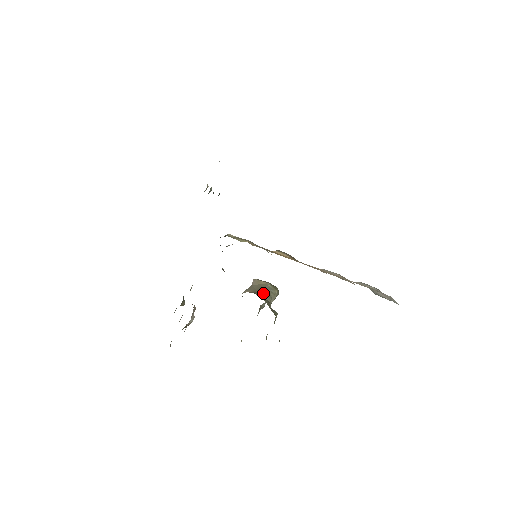
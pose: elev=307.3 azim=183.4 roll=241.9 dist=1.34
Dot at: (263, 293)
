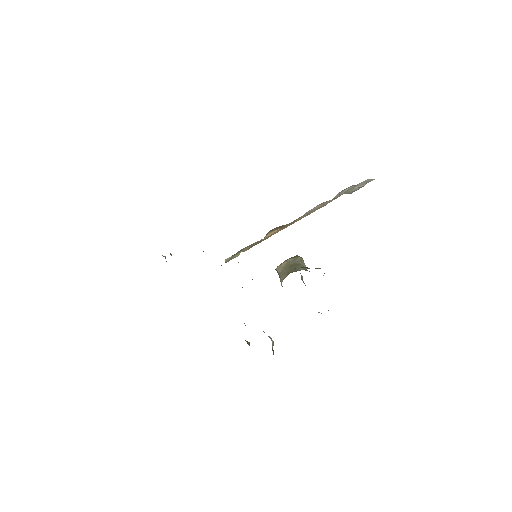
Dot at: (294, 268)
